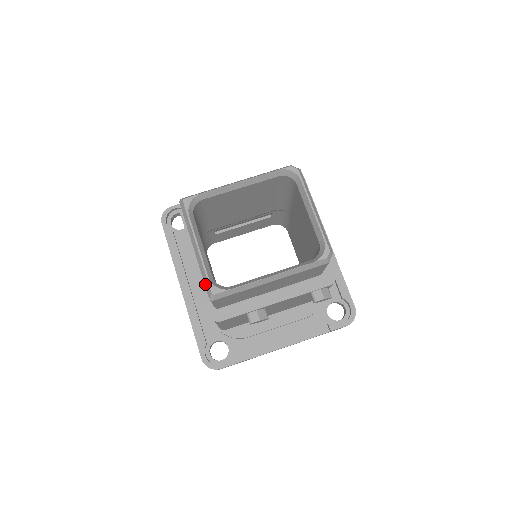
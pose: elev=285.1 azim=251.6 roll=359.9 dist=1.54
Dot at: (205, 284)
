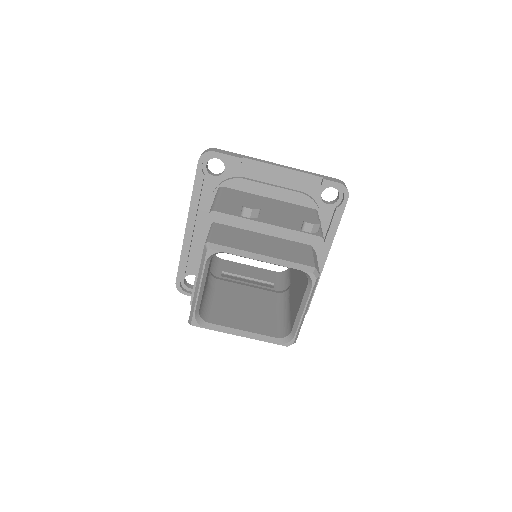
Dot at: (191, 312)
